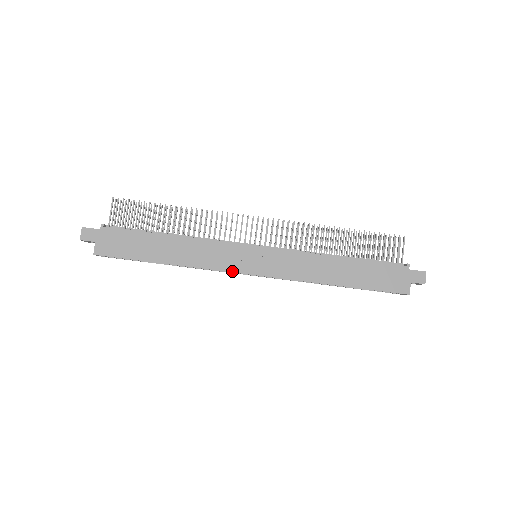
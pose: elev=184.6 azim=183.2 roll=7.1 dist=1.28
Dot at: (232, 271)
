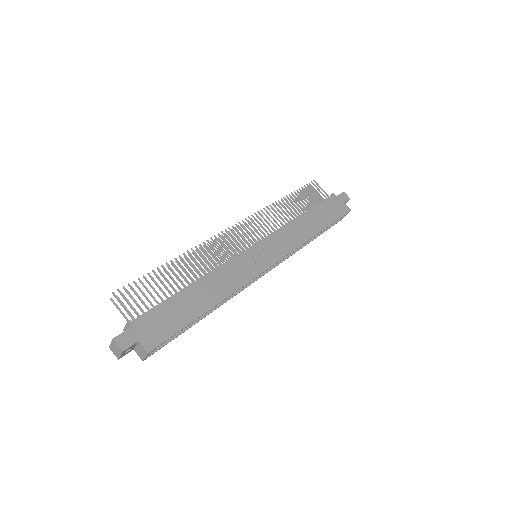
Dot at: (258, 275)
